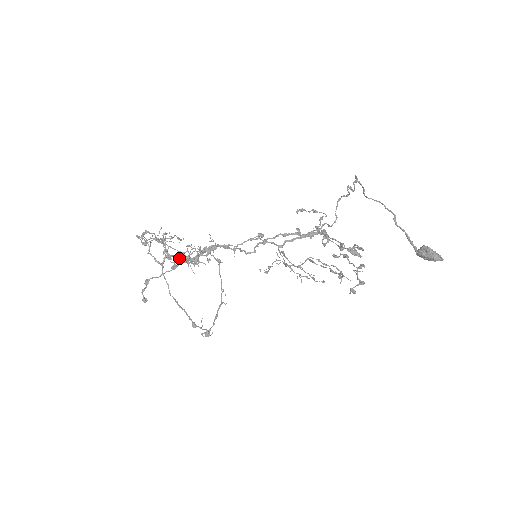
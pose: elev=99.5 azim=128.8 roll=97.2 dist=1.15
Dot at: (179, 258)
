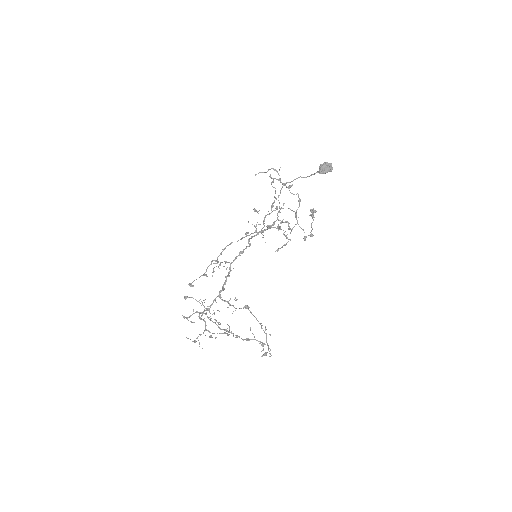
Dot at: (214, 299)
